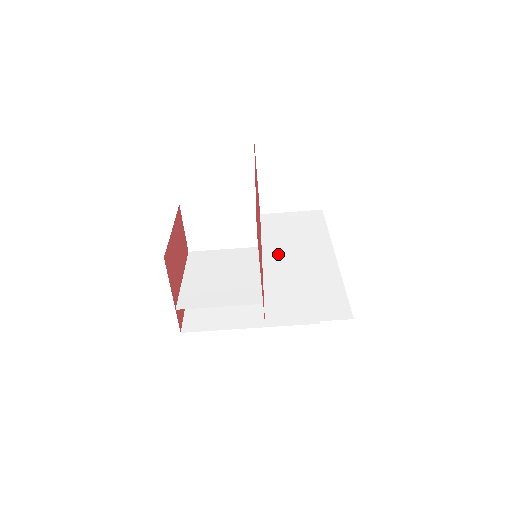
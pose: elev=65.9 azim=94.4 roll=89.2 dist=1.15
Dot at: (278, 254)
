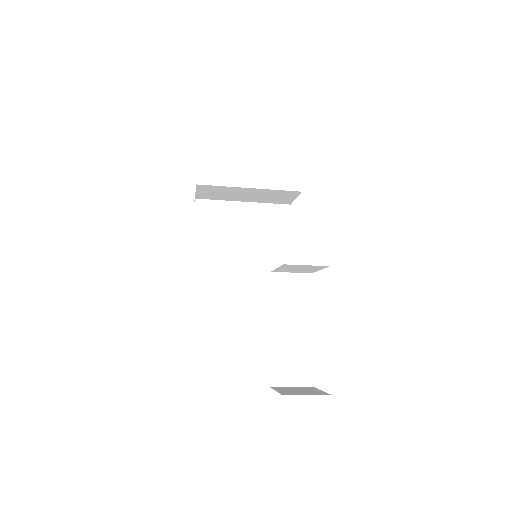
Dot at: (280, 324)
